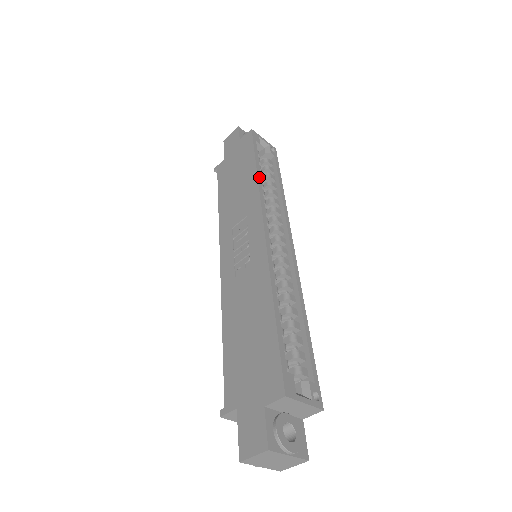
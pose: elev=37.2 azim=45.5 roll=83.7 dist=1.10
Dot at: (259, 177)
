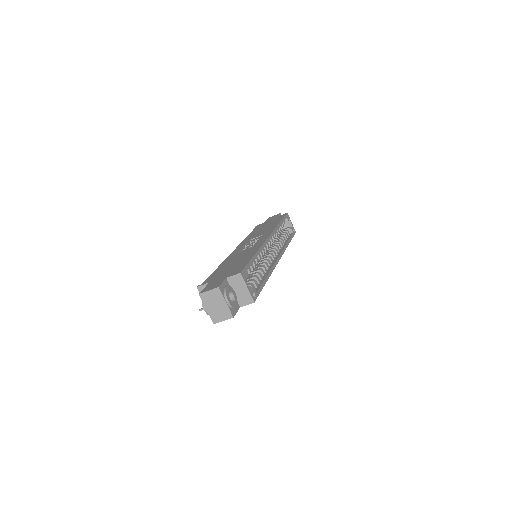
Dot at: (279, 225)
